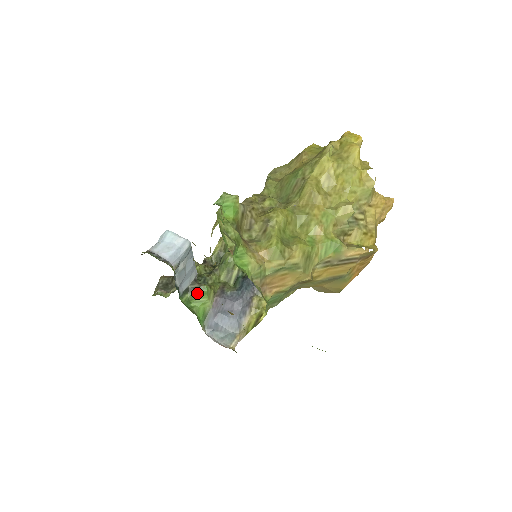
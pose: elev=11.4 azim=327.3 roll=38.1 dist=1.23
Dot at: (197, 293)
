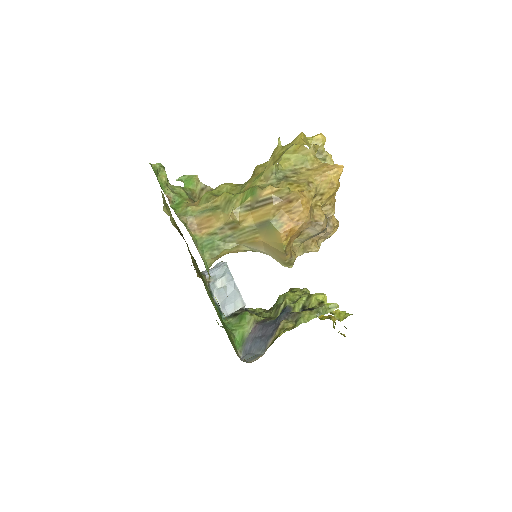
Dot at: (239, 318)
